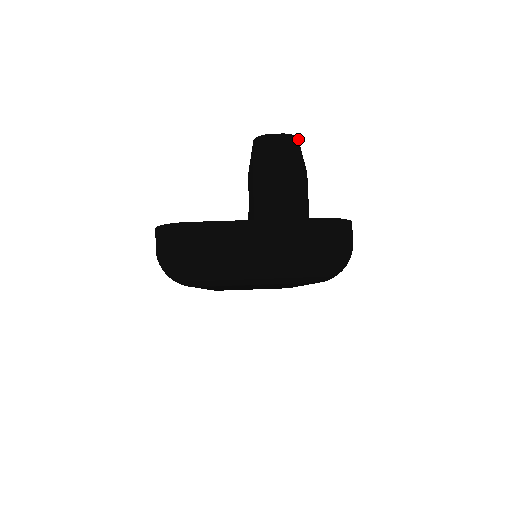
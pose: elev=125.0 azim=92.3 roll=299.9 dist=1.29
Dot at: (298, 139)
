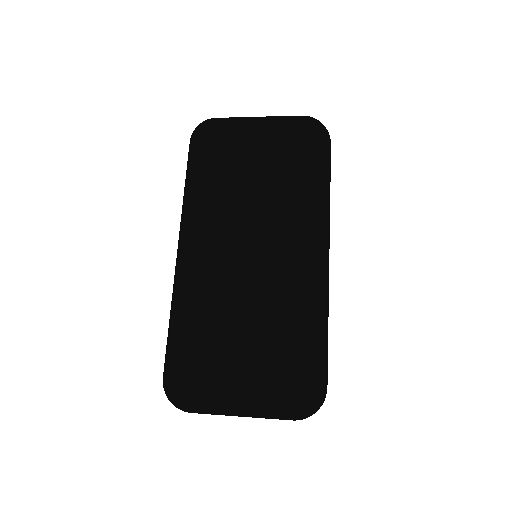
Dot at: occluded
